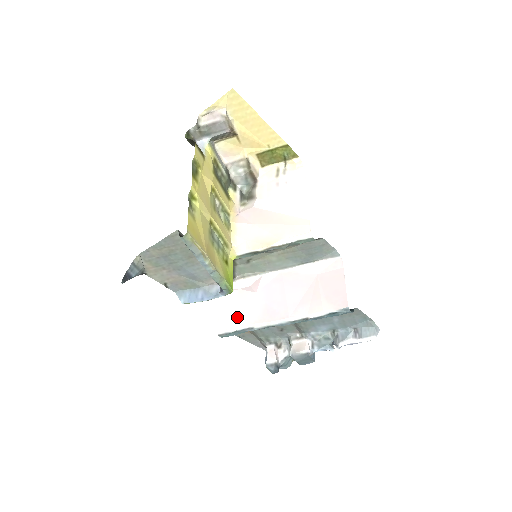
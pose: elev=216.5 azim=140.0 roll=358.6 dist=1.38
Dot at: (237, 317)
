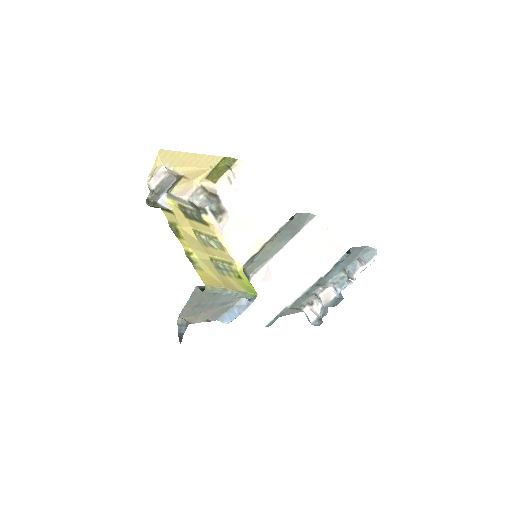
Dot at: (270, 306)
